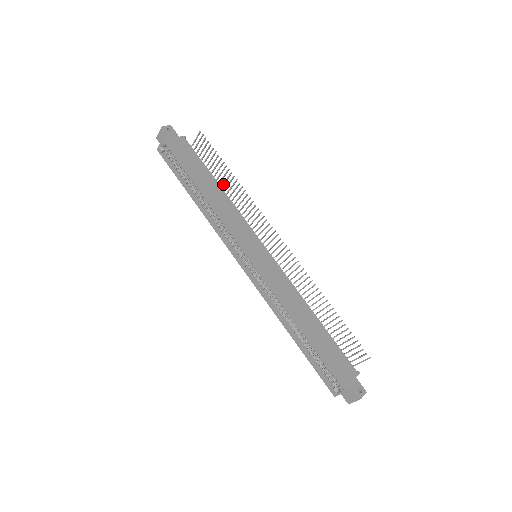
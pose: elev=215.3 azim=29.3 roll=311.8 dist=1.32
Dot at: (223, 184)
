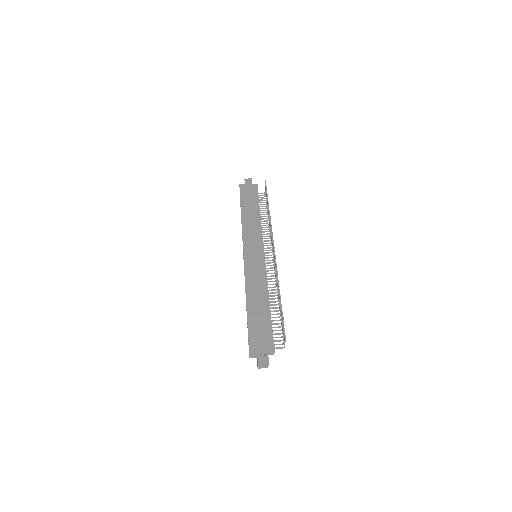
Dot at: occluded
